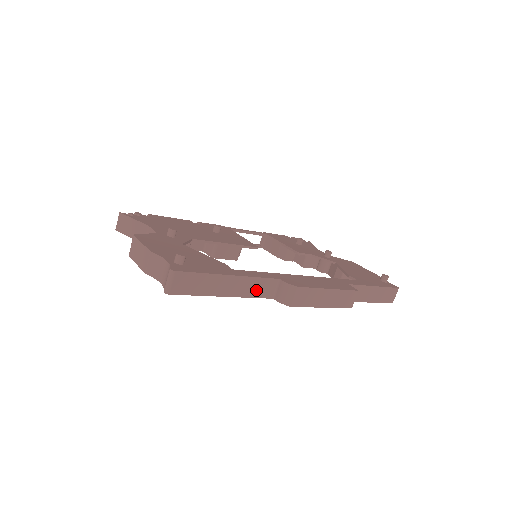
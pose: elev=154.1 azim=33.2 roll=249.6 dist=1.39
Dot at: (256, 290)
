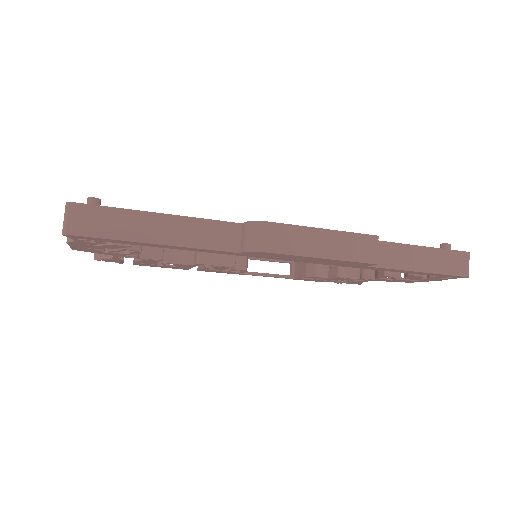
Dot at: (206, 238)
